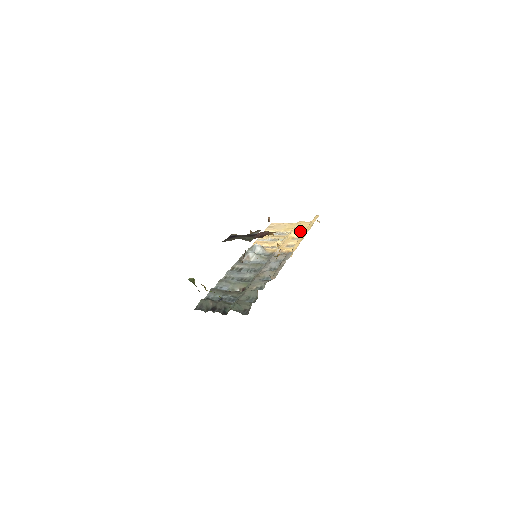
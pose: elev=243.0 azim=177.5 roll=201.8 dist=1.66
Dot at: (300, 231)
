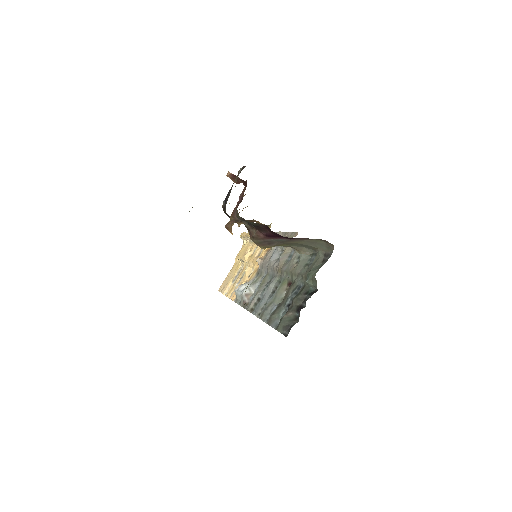
Dot at: occluded
